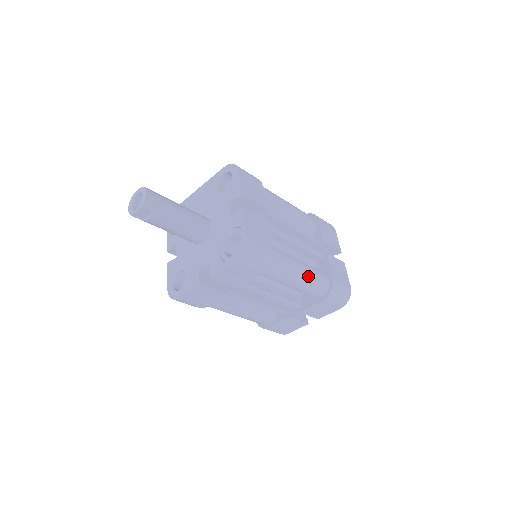
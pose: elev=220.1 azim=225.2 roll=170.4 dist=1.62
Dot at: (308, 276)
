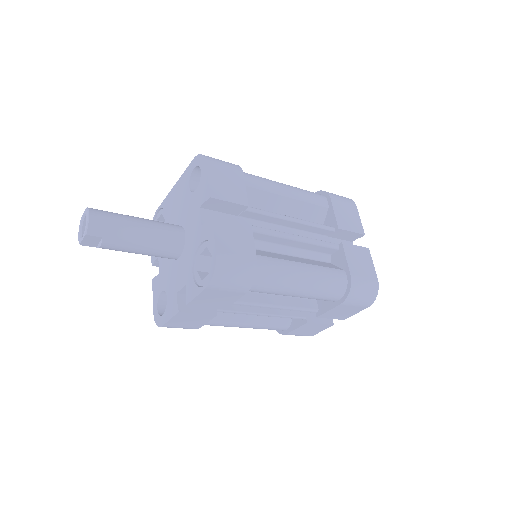
Dot at: (314, 281)
